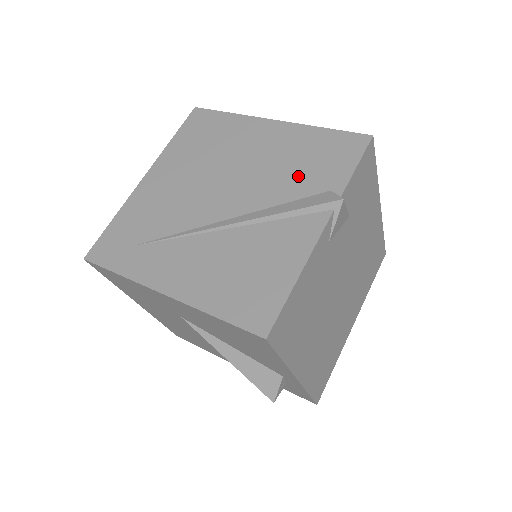
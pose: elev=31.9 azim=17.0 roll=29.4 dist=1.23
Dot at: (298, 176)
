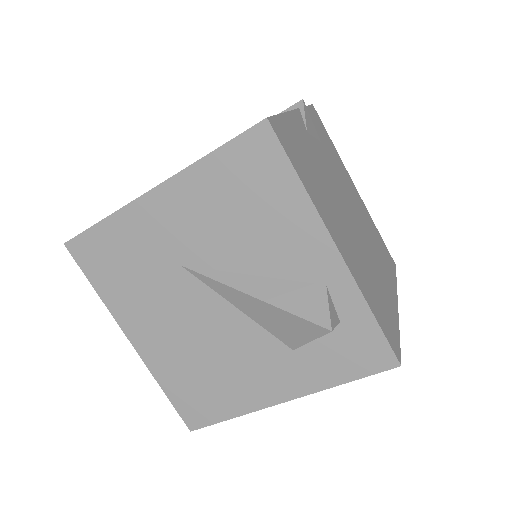
Dot at: occluded
